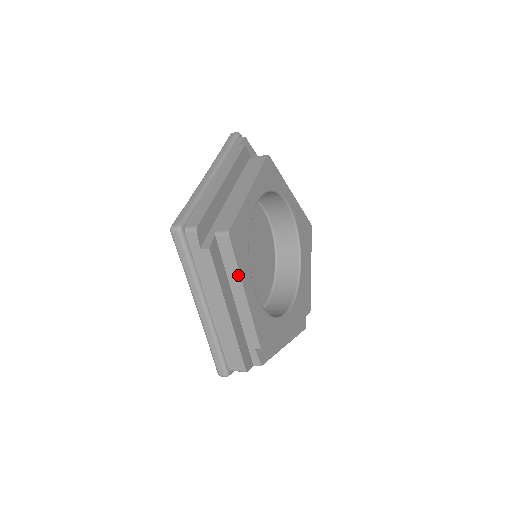
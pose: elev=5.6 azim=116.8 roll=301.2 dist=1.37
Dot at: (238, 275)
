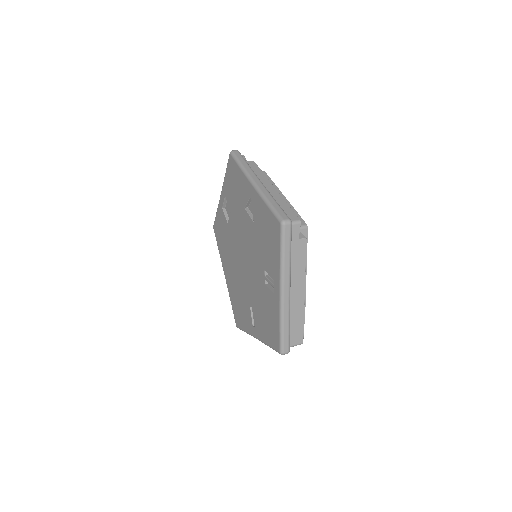
Dot at: occluded
